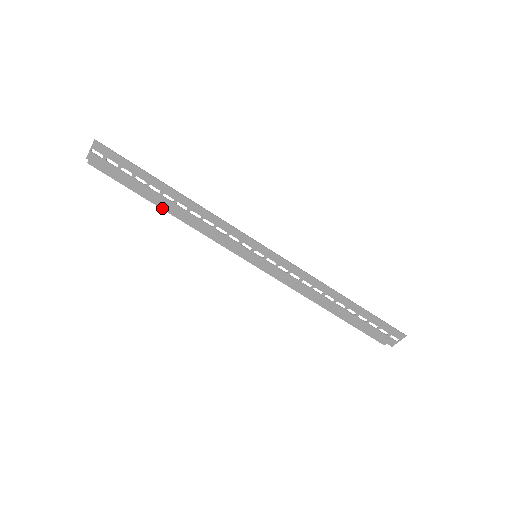
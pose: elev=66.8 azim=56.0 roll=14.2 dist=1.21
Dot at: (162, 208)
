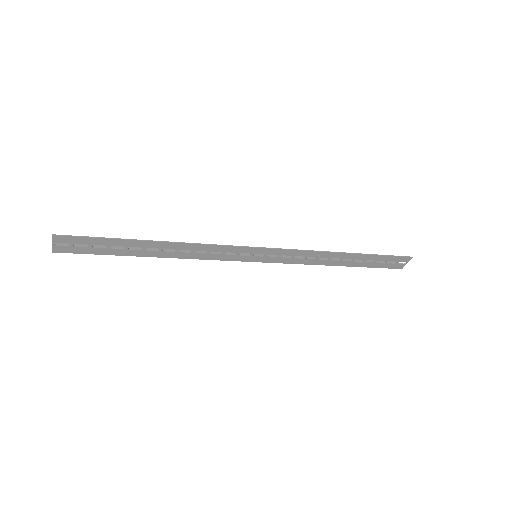
Dot at: occluded
